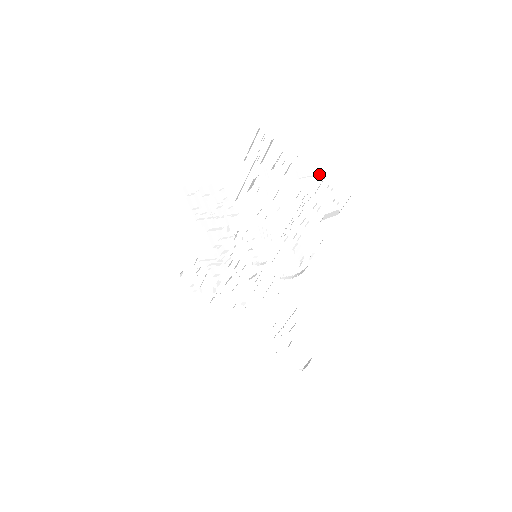
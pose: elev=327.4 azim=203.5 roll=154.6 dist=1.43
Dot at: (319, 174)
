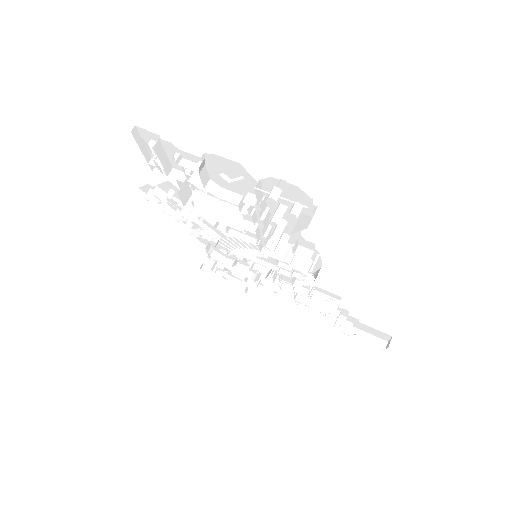
Dot at: (249, 175)
